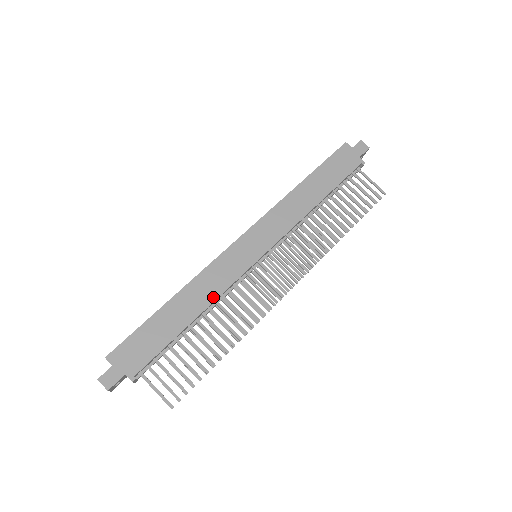
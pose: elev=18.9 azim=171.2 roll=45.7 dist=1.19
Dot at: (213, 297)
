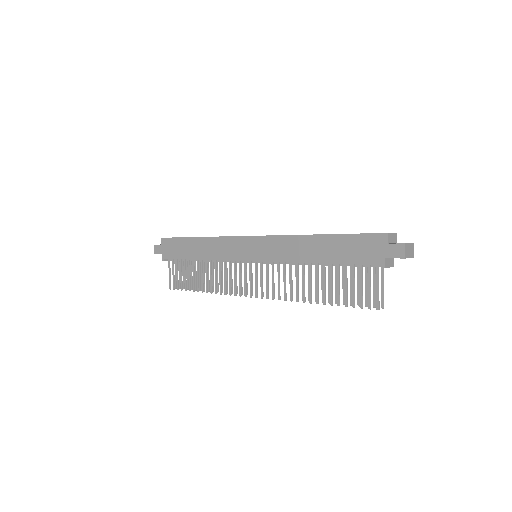
Dot at: (213, 257)
